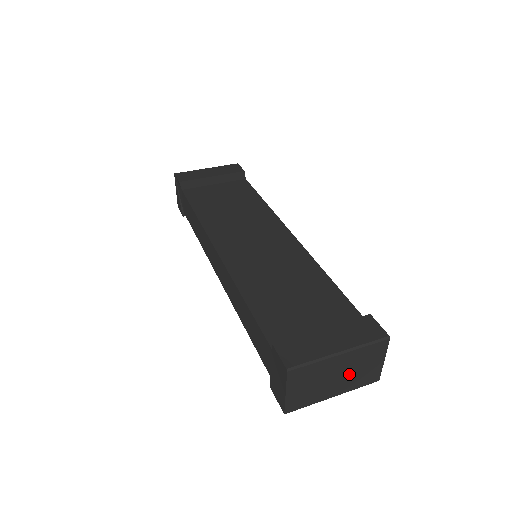
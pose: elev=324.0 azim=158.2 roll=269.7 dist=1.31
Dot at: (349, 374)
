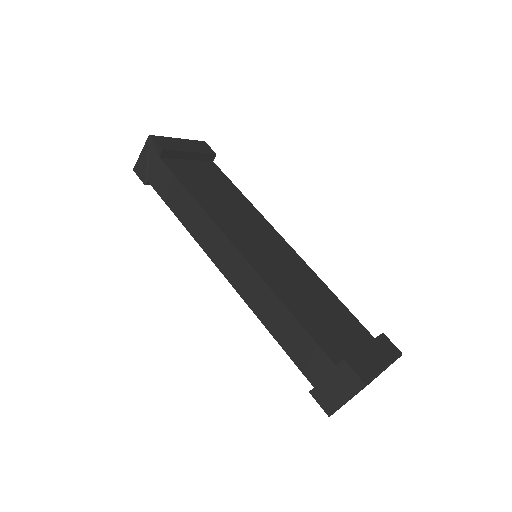
Dot at: occluded
